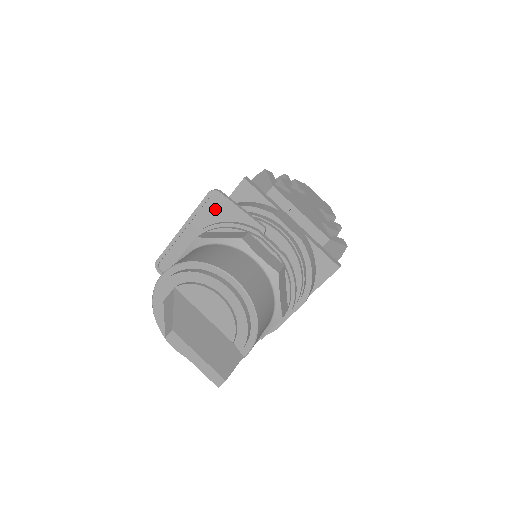
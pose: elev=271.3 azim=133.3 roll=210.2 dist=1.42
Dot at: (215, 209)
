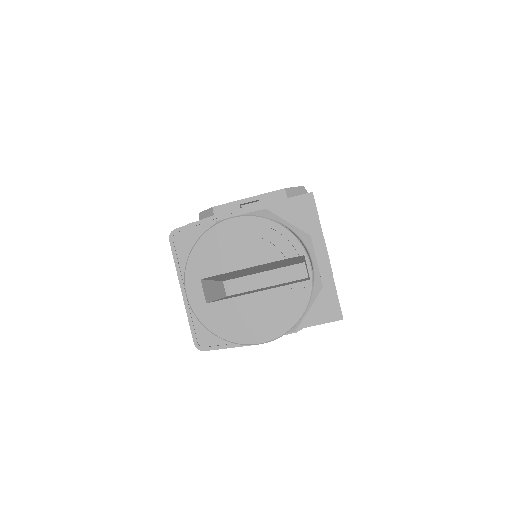
Dot at: (186, 245)
